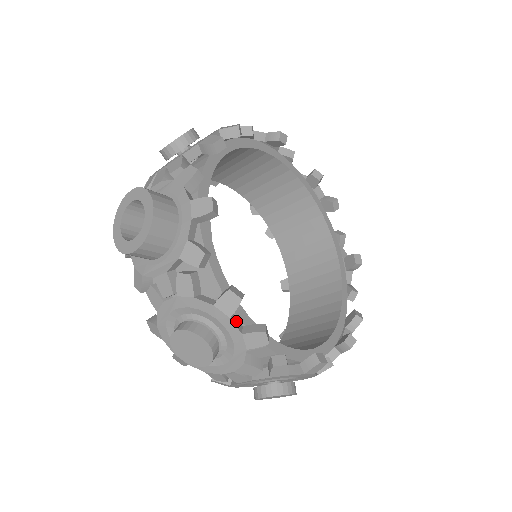
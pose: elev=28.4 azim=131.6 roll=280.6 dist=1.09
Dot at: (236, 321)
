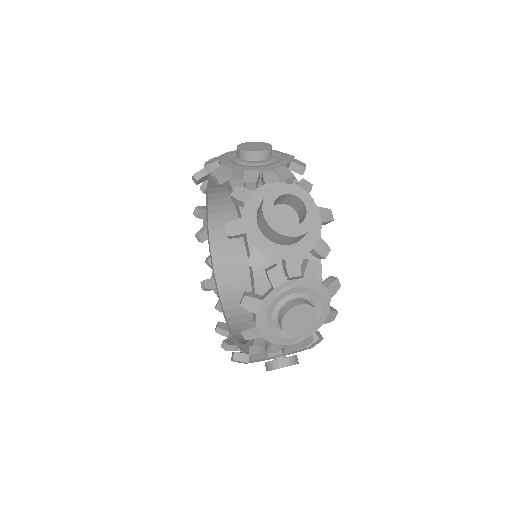
Dot at: (326, 302)
